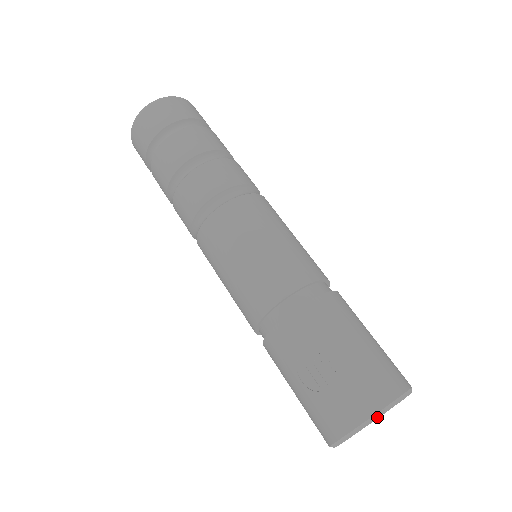
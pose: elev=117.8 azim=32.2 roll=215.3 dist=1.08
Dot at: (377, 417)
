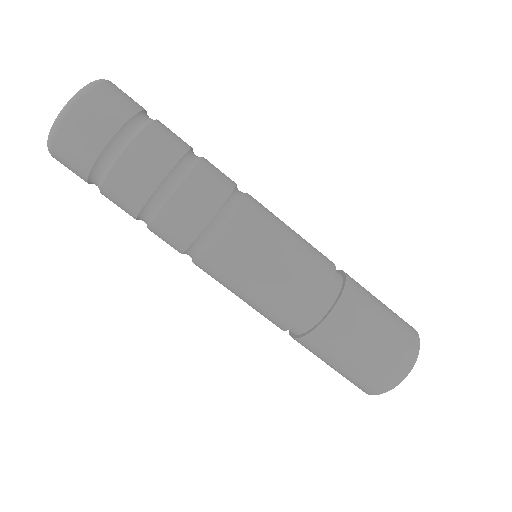
Dot at: (378, 394)
